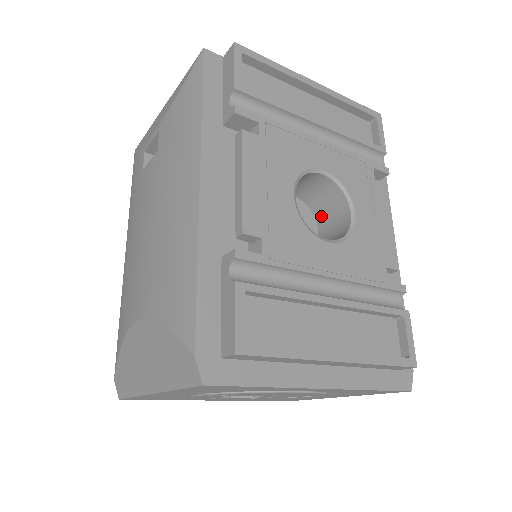
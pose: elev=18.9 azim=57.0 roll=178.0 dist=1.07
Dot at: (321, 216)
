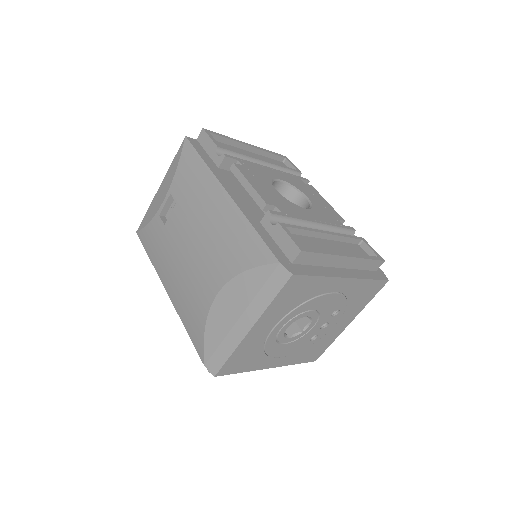
Dot at: occluded
